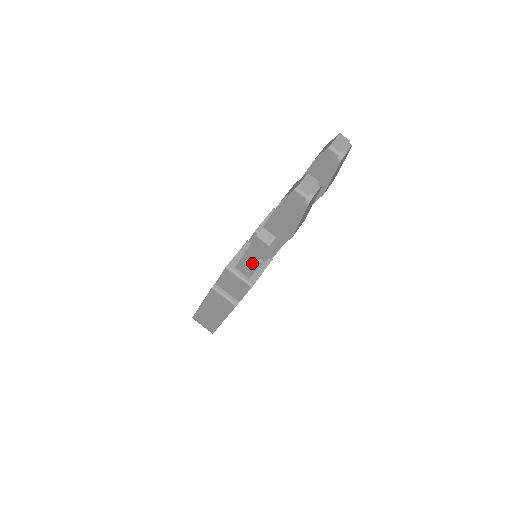
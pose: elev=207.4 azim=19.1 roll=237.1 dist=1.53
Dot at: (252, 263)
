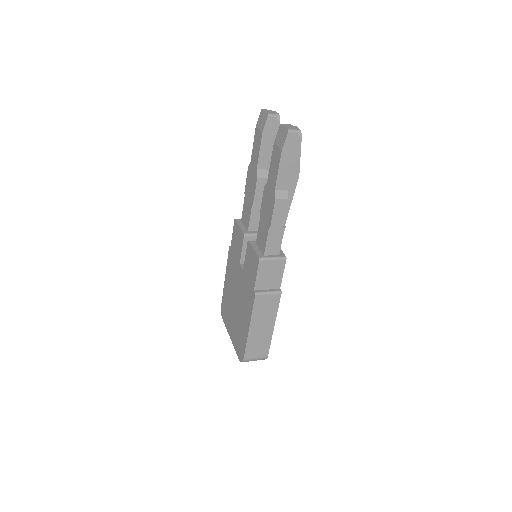
Dot at: (277, 235)
